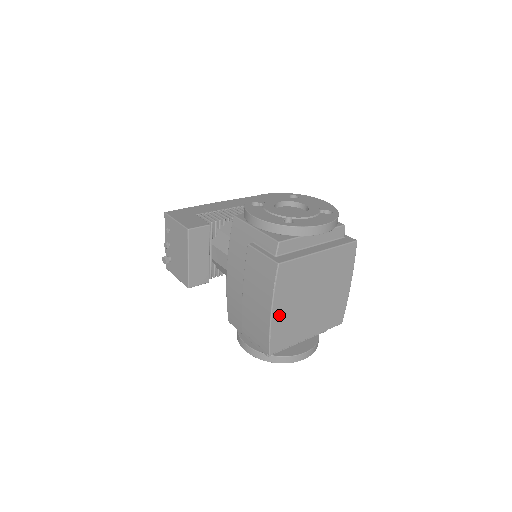
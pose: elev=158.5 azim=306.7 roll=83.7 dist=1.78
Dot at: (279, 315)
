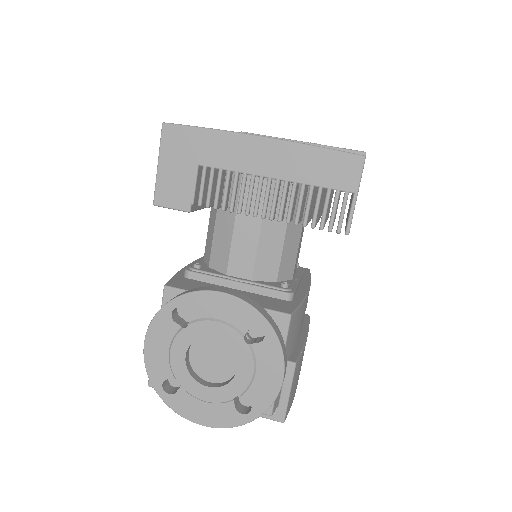
Dot at: occluded
